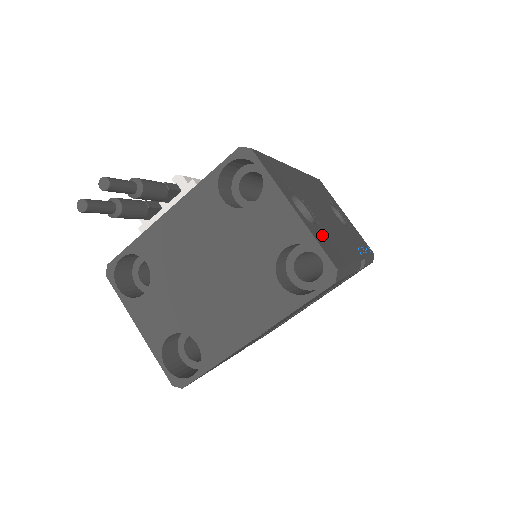
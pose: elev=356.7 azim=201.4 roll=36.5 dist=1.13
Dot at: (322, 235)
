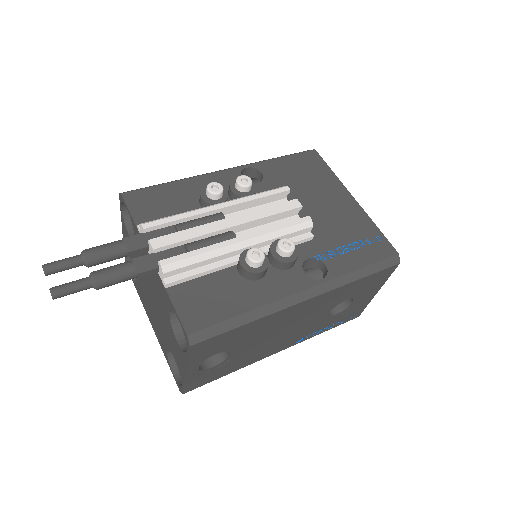
Dot at: (212, 372)
